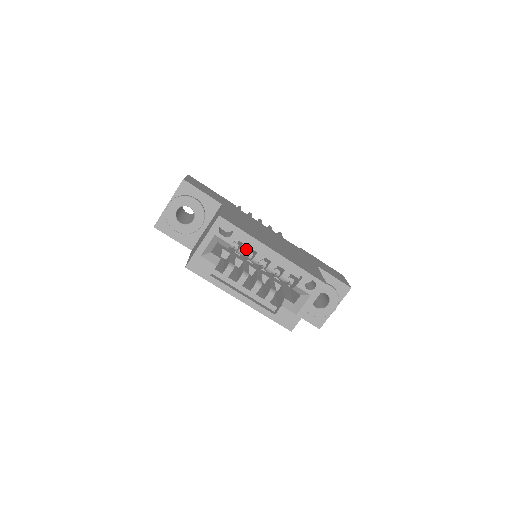
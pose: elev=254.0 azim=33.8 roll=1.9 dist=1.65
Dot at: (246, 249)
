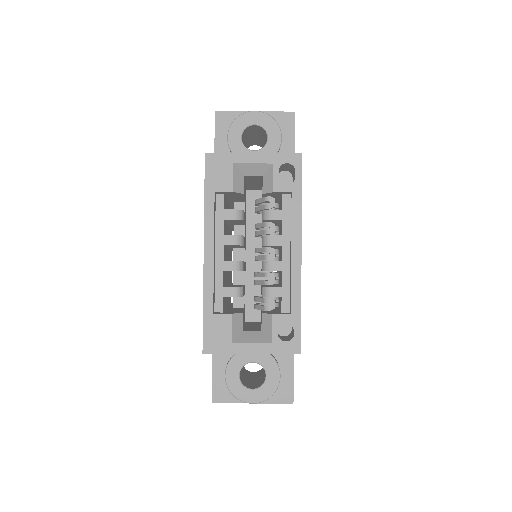
Dot at: (277, 218)
